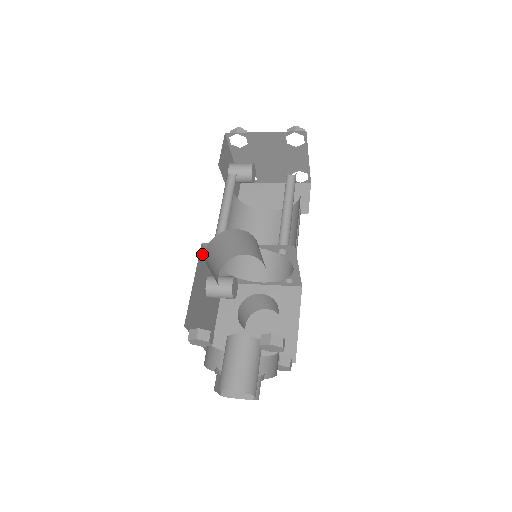
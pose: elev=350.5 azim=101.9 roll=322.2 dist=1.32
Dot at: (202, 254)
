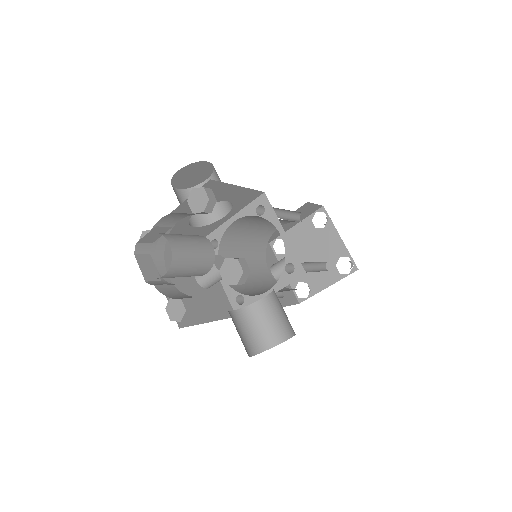
Dot at: occluded
